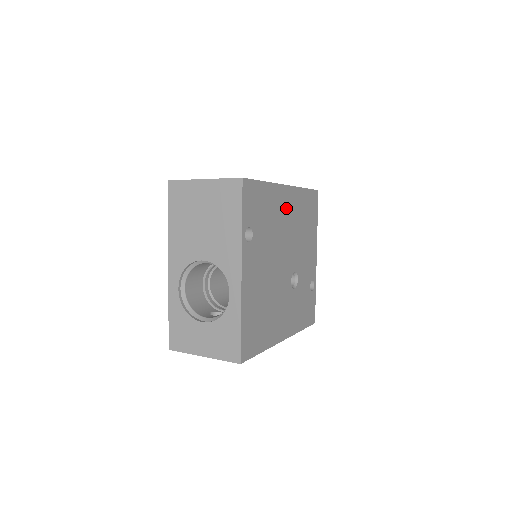
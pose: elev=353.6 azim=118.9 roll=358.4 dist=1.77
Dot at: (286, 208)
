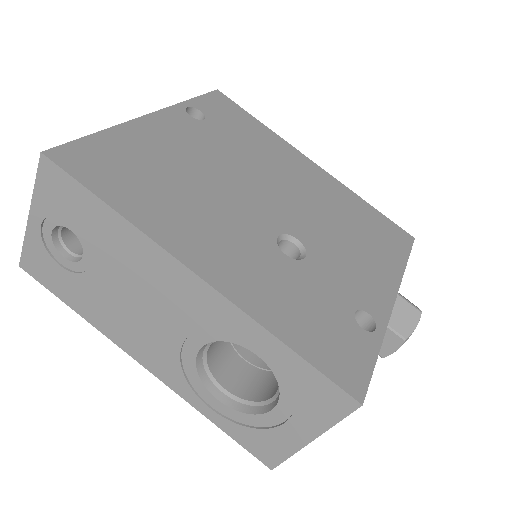
Dot at: (303, 173)
